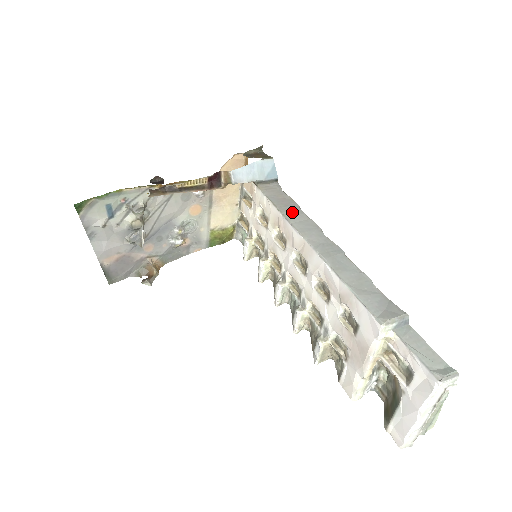
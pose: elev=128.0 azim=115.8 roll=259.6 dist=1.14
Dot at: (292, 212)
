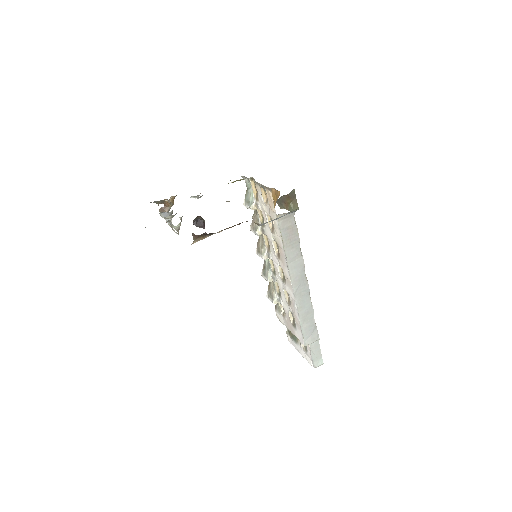
Dot at: (292, 251)
